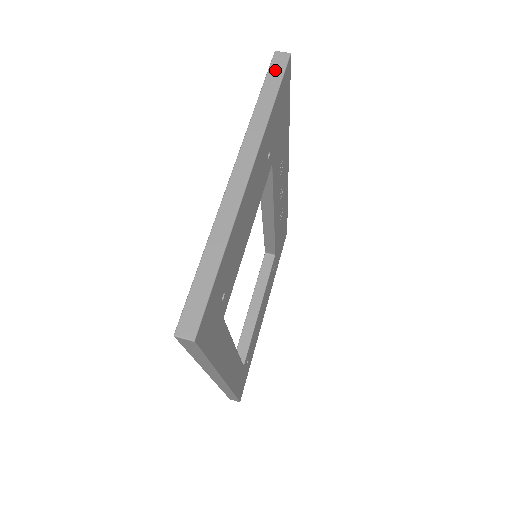
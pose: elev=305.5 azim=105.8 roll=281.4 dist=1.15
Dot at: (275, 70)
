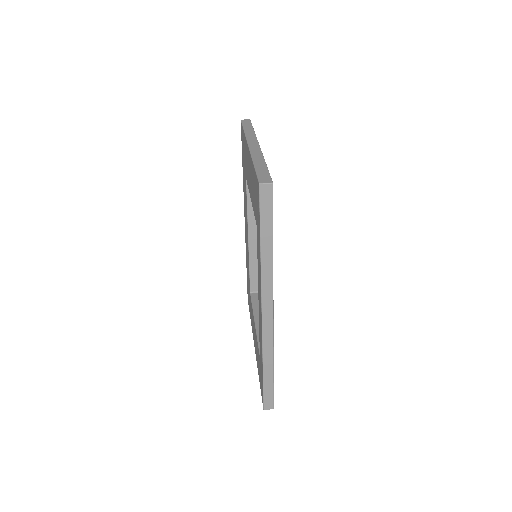
Dot at: (246, 123)
